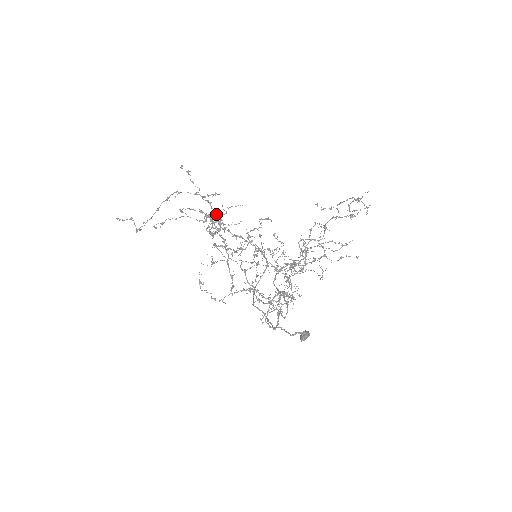
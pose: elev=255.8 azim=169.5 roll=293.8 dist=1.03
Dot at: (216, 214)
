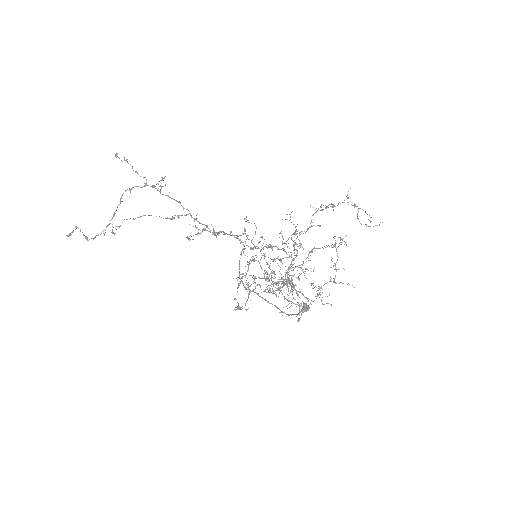
Dot at: (288, 272)
